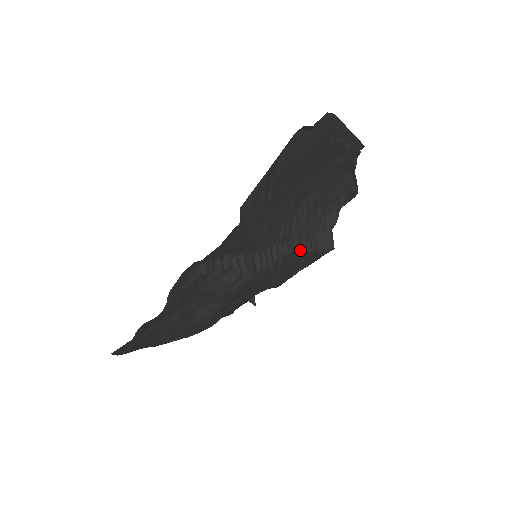
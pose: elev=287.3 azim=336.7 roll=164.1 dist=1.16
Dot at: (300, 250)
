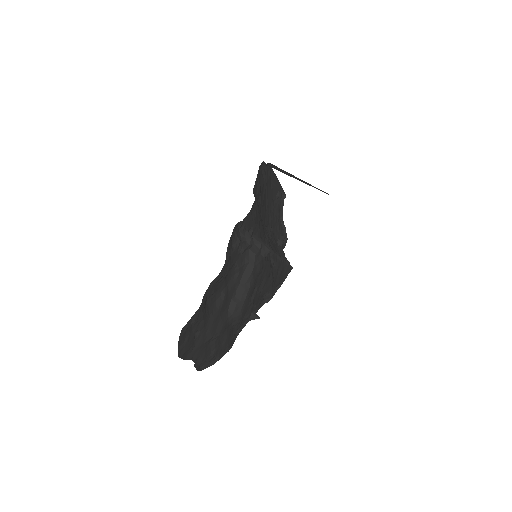
Dot at: (278, 257)
